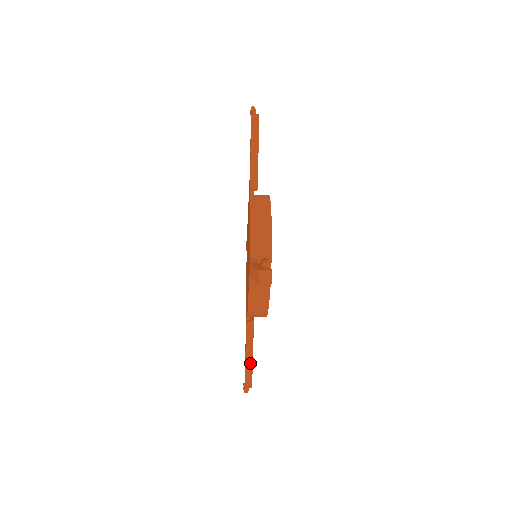
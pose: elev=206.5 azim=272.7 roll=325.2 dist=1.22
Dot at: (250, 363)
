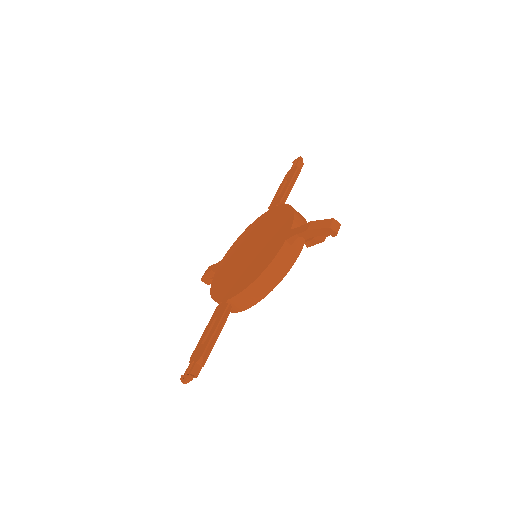
Dot at: (210, 348)
